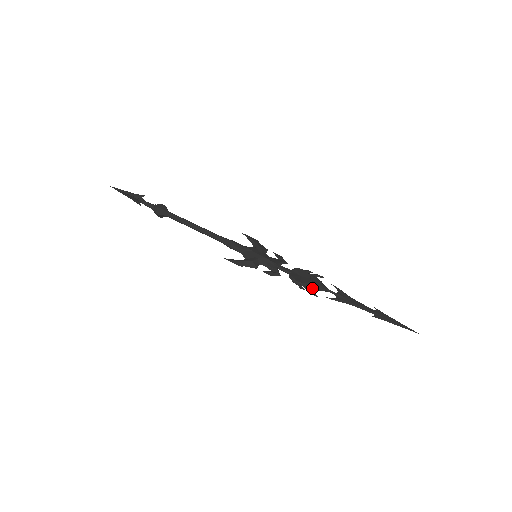
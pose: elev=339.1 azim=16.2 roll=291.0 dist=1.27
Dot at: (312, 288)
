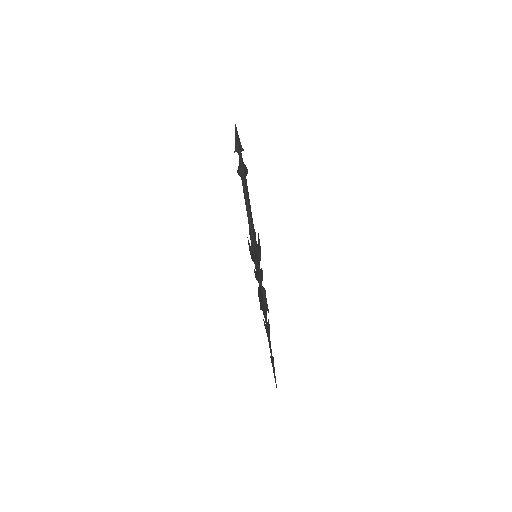
Dot at: (267, 306)
